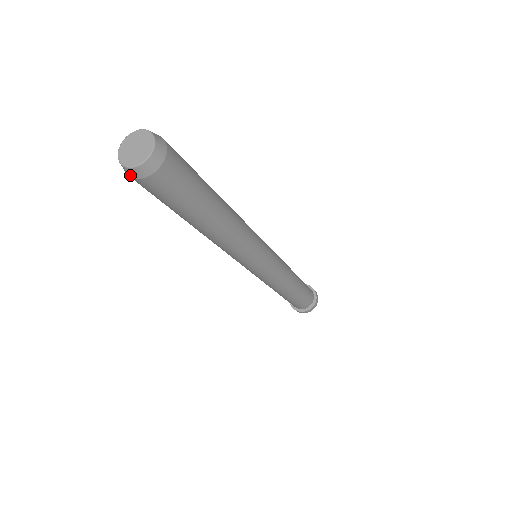
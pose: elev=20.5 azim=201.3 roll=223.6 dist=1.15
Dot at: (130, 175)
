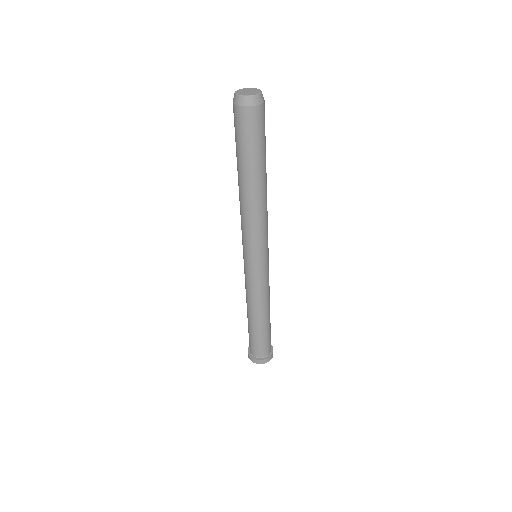
Dot at: (239, 103)
